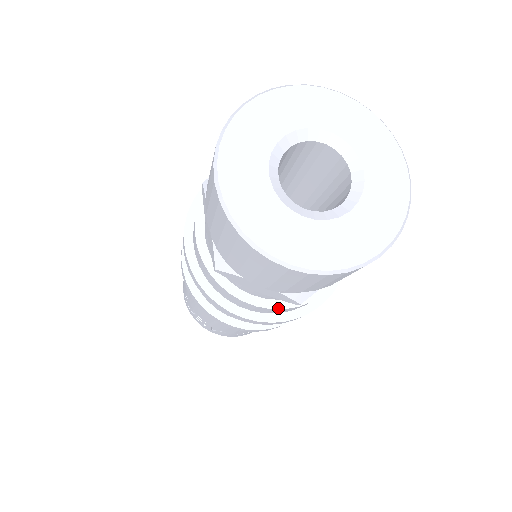
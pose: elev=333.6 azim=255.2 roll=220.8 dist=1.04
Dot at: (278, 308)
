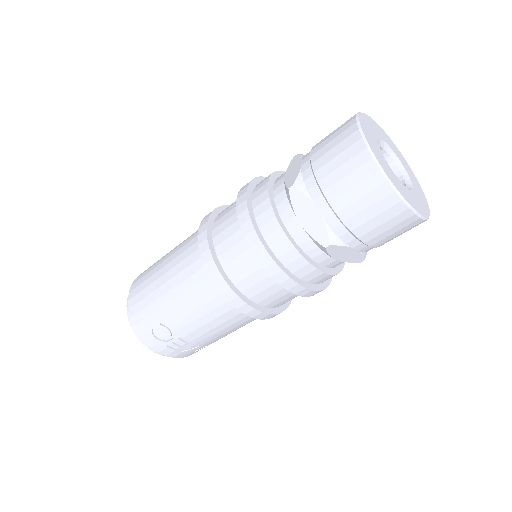
Dot at: (337, 273)
